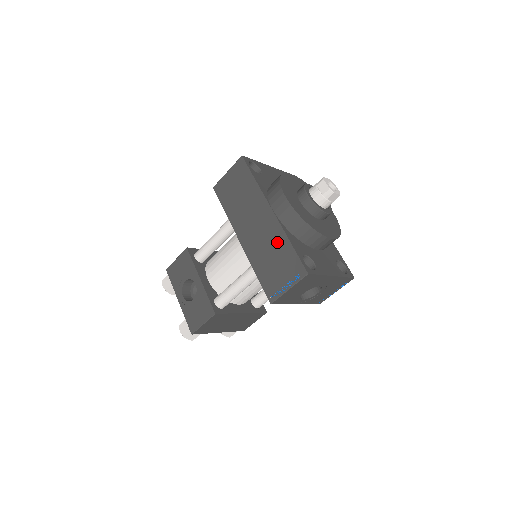
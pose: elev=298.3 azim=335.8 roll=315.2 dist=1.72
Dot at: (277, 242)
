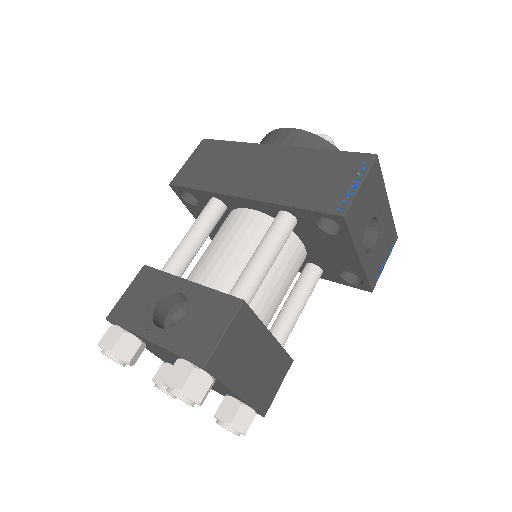
Dot at: (306, 161)
